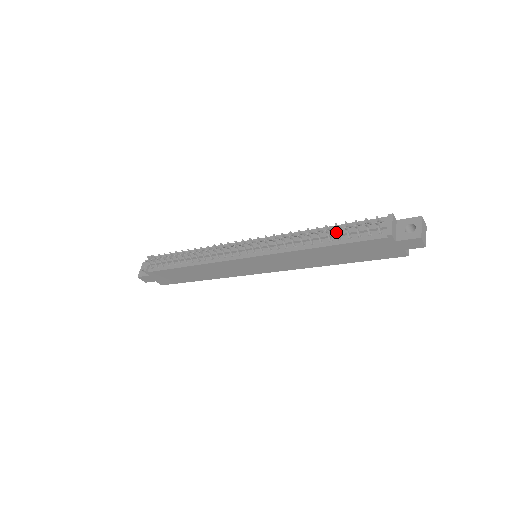
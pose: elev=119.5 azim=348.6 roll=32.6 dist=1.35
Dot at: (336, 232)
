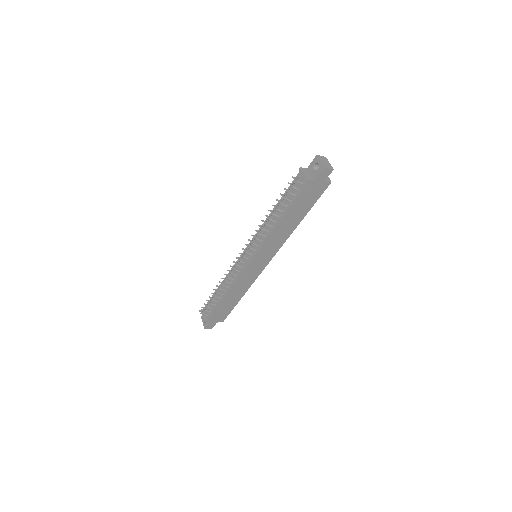
Dot at: (281, 204)
